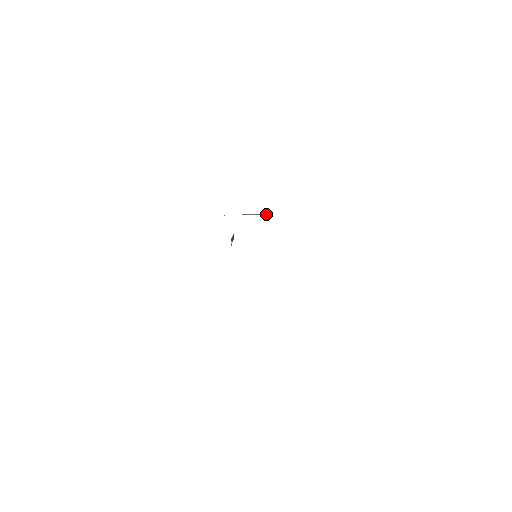
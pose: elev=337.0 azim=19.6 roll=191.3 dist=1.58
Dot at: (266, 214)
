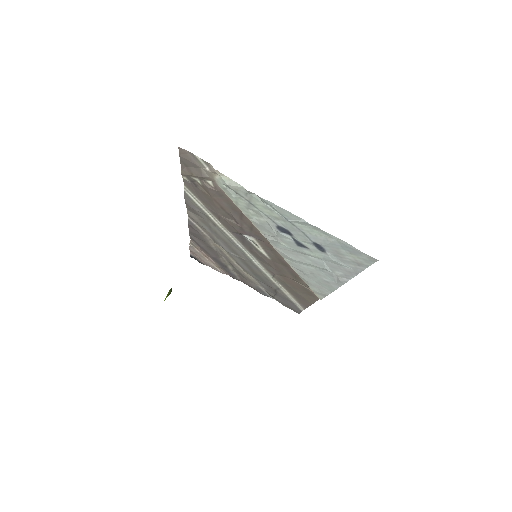
Dot at: (222, 272)
